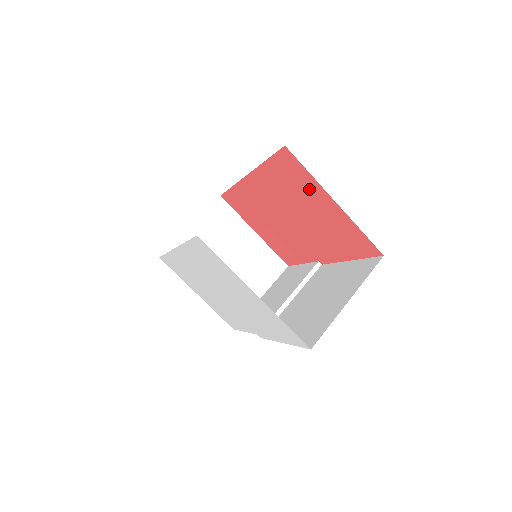
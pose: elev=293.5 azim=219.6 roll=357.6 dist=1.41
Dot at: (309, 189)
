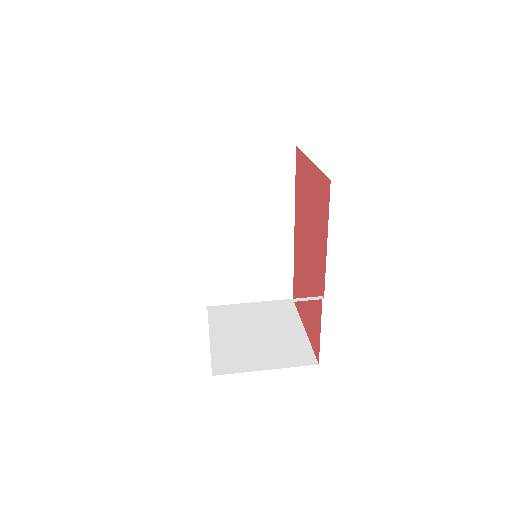
Dot at: (305, 174)
